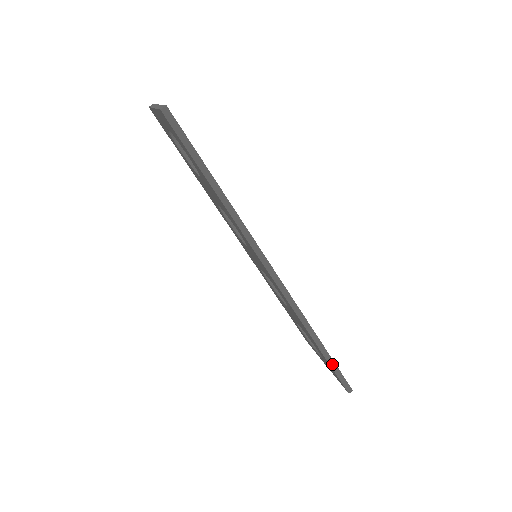
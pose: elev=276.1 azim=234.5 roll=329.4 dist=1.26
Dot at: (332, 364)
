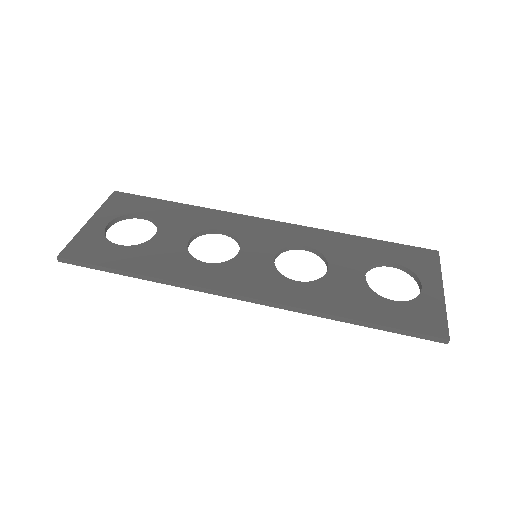
Dot at: (389, 329)
